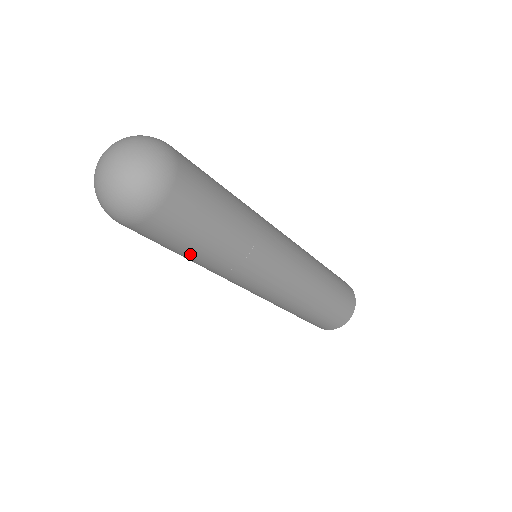
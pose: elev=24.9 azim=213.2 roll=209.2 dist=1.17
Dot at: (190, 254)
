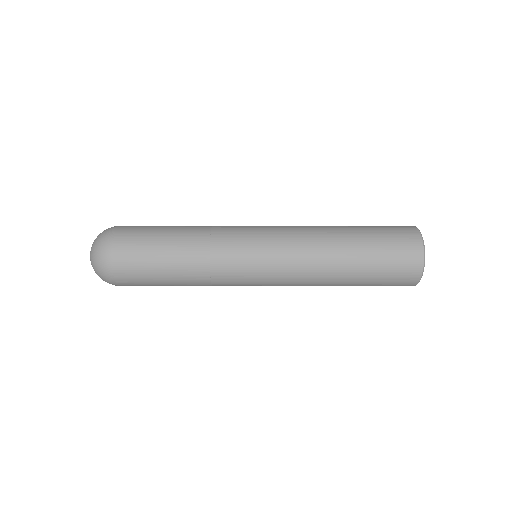
Dot at: occluded
